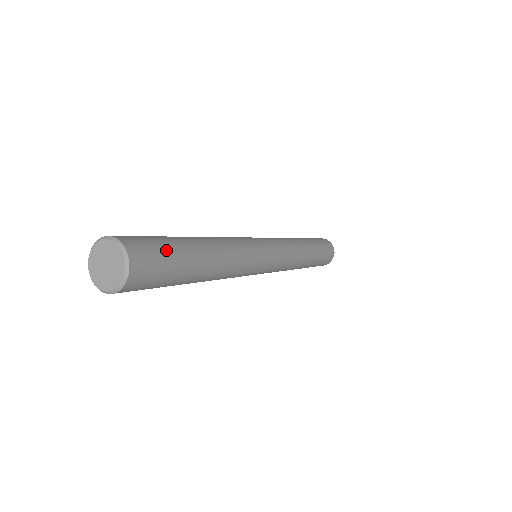
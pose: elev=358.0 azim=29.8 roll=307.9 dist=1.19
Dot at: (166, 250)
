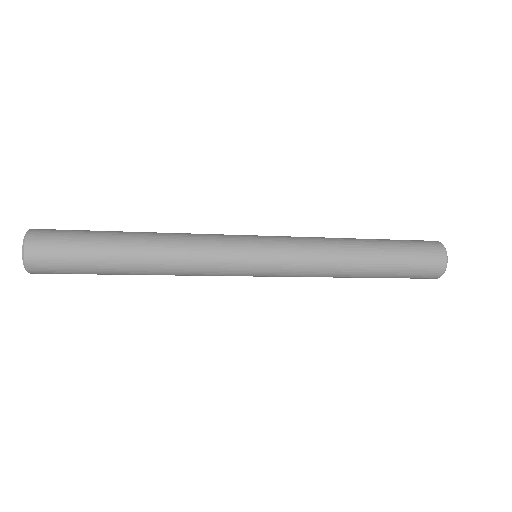
Dot at: (73, 249)
